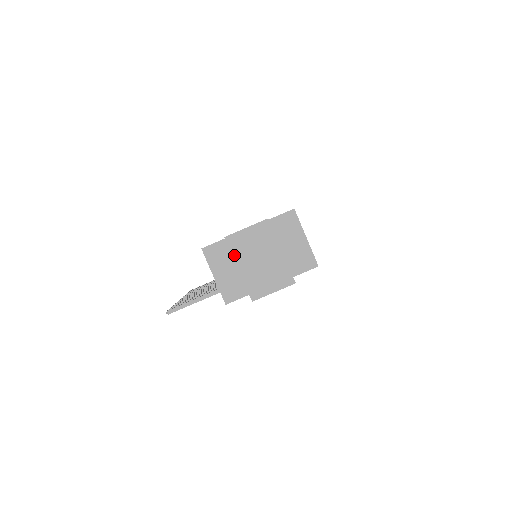
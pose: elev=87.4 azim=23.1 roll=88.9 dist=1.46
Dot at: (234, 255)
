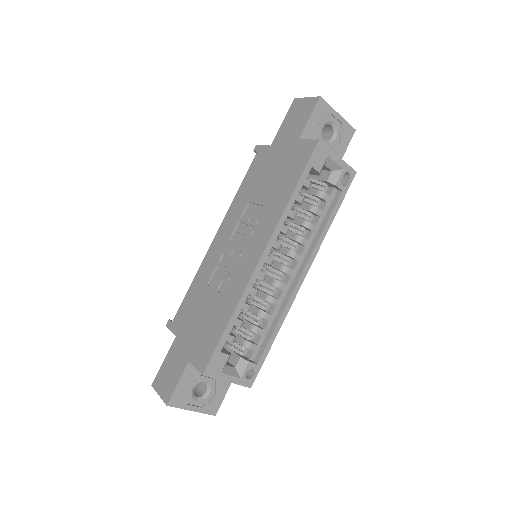
Dot at: occluded
